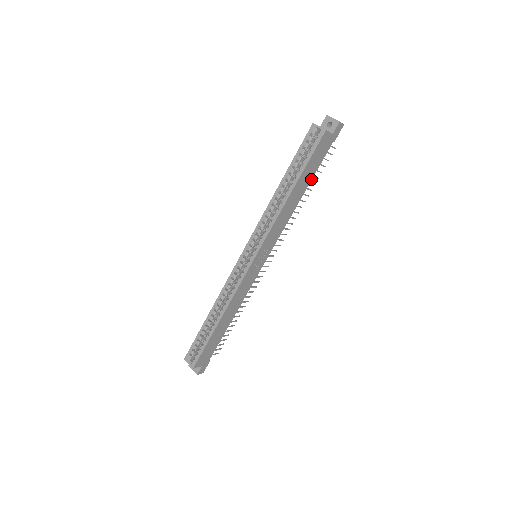
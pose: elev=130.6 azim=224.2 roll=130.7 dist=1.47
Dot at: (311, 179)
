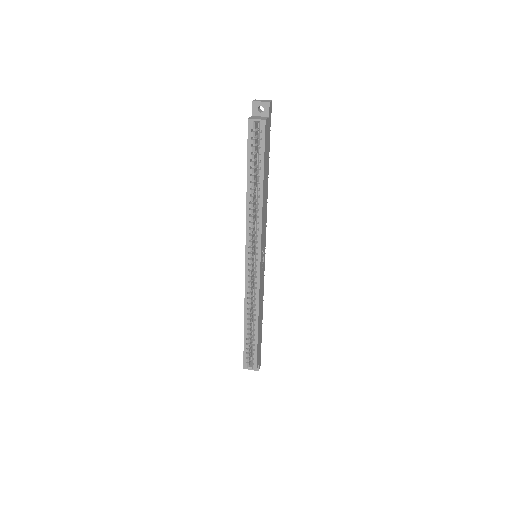
Dot at: (268, 165)
